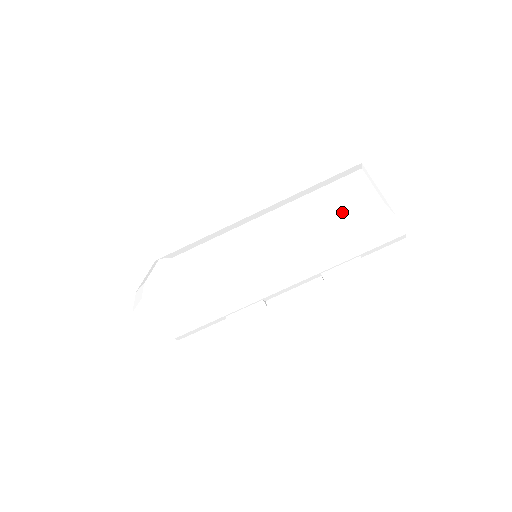
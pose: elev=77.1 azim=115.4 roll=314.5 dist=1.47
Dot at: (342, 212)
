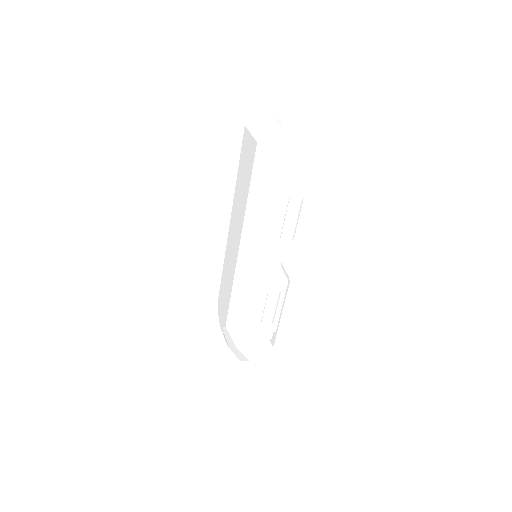
Dot at: (248, 179)
